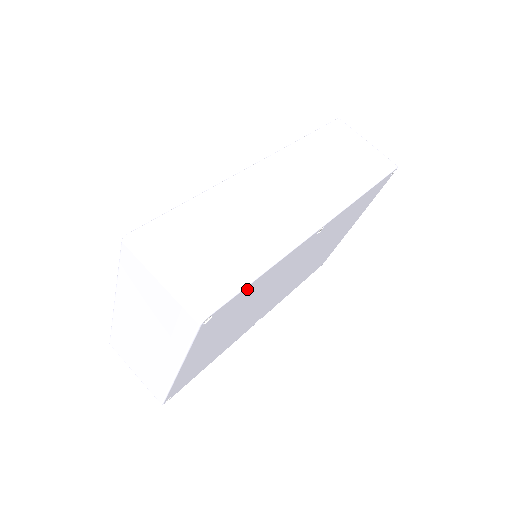
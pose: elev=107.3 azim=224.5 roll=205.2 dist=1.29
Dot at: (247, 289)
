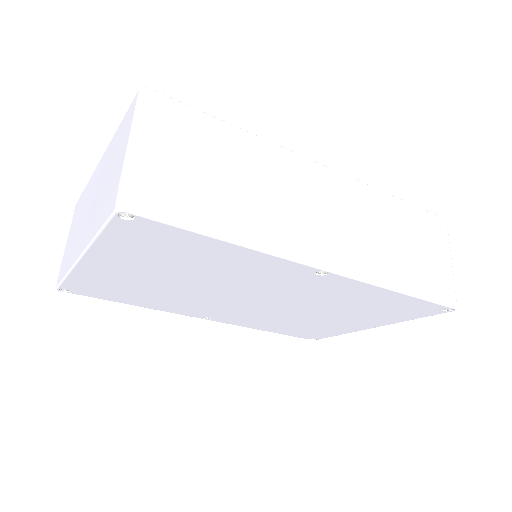
Dot at: (195, 238)
